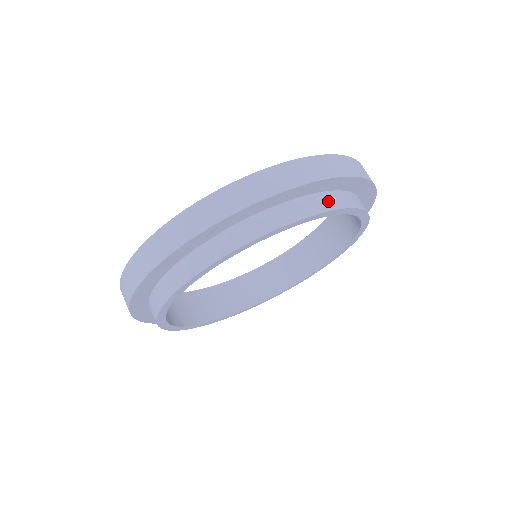
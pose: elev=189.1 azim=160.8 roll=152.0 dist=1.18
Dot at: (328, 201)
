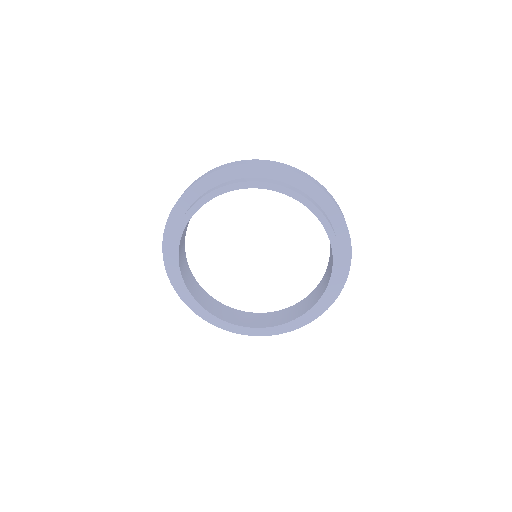
Dot at: (315, 203)
